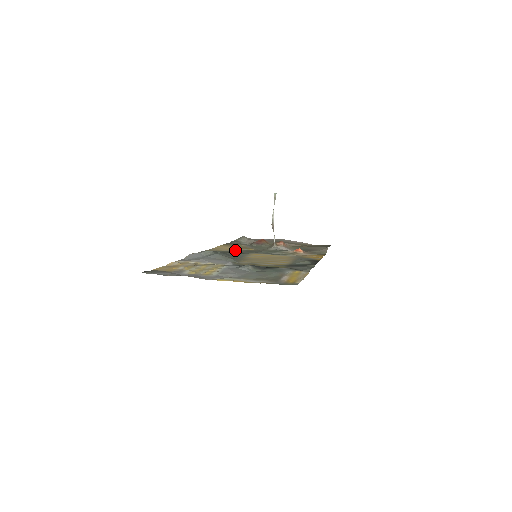
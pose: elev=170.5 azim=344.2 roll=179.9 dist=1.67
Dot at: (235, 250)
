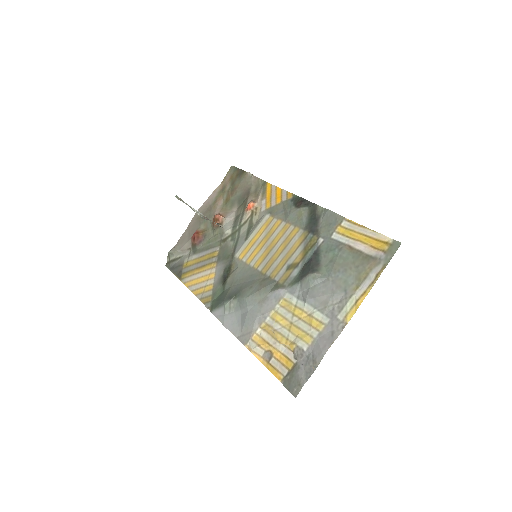
Dot at: (215, 272)
